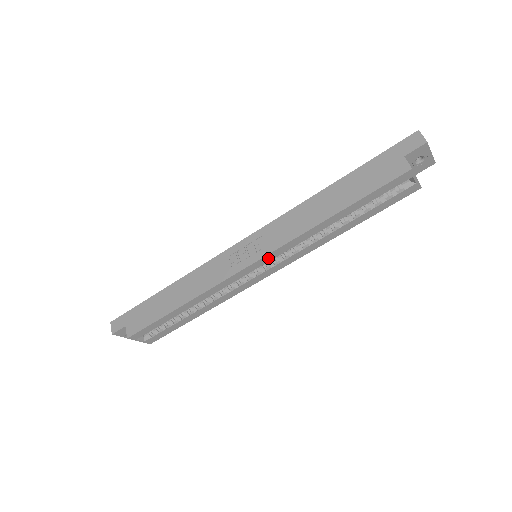
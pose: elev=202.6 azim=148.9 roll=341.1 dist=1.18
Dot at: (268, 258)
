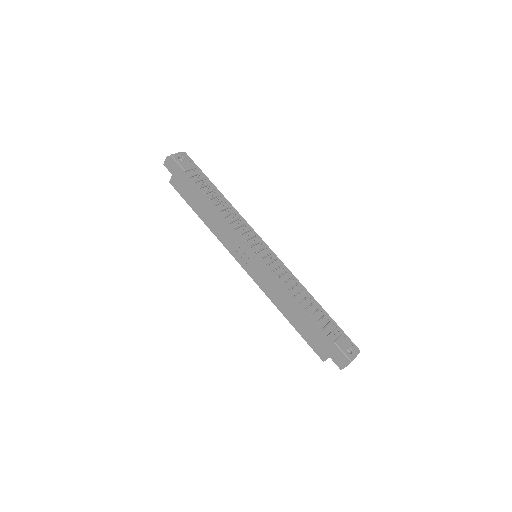
Dot at: occluded
